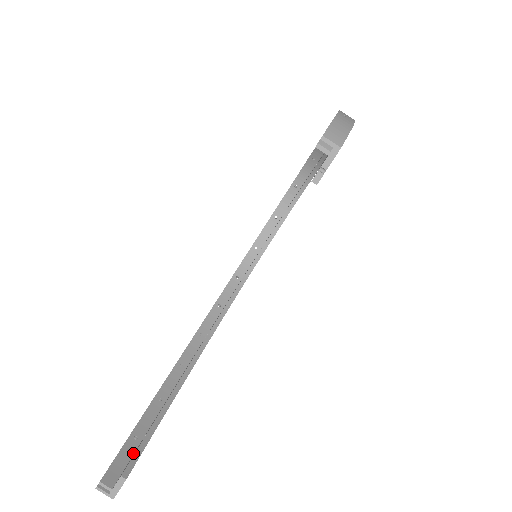
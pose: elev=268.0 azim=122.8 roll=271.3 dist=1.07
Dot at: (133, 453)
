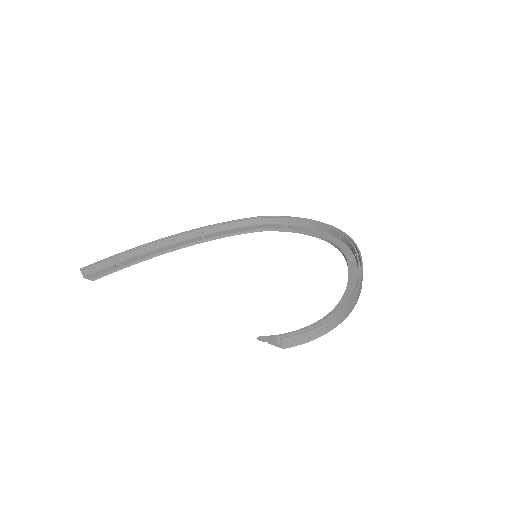
Dot at: (108, 266)
